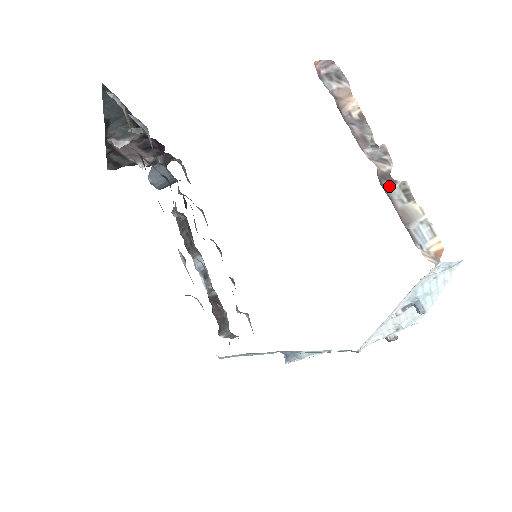
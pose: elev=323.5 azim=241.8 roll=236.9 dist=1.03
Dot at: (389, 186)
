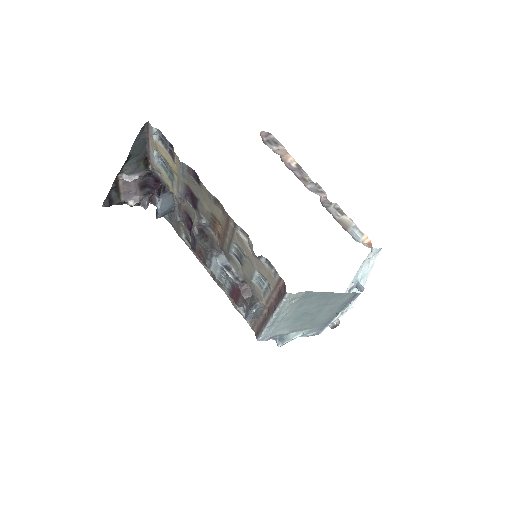
Dot at: (328, 207)
